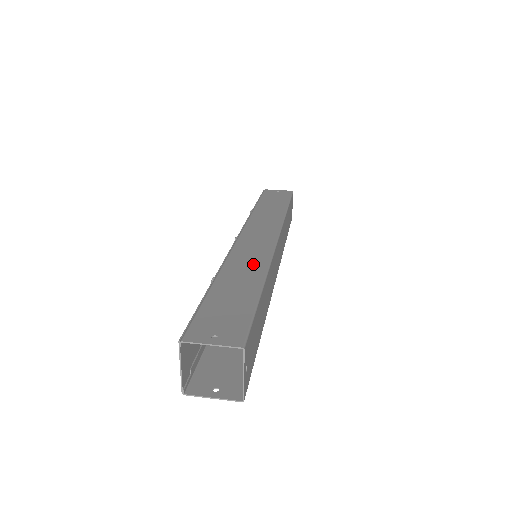
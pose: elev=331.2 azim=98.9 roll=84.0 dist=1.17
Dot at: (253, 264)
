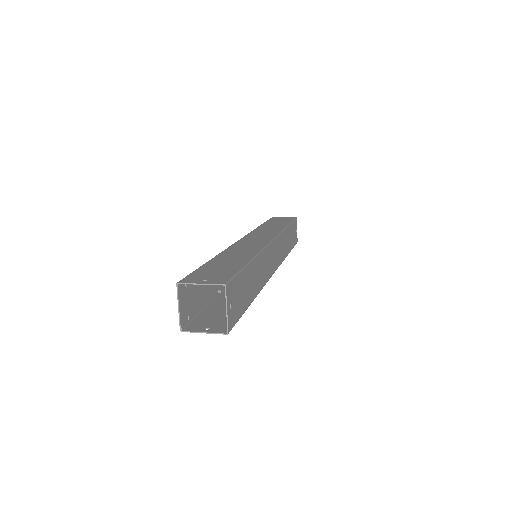
Dot at: (247, 251)
